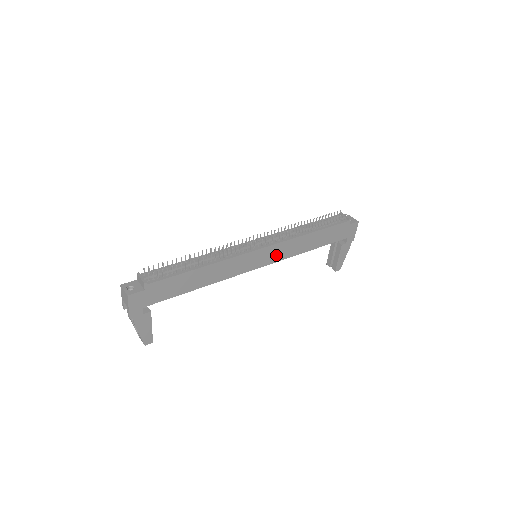
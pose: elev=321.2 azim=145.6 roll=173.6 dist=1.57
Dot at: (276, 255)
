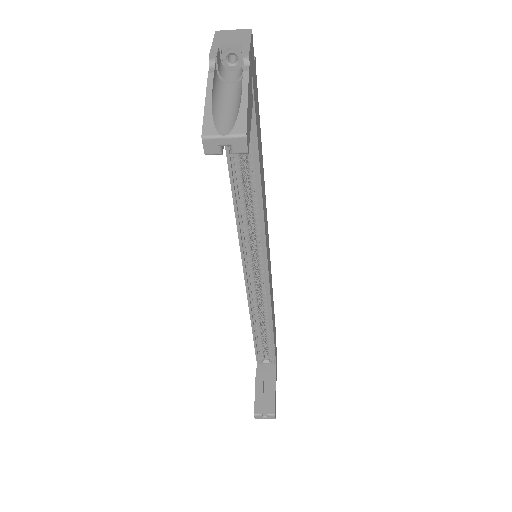
Dot at: occluded
